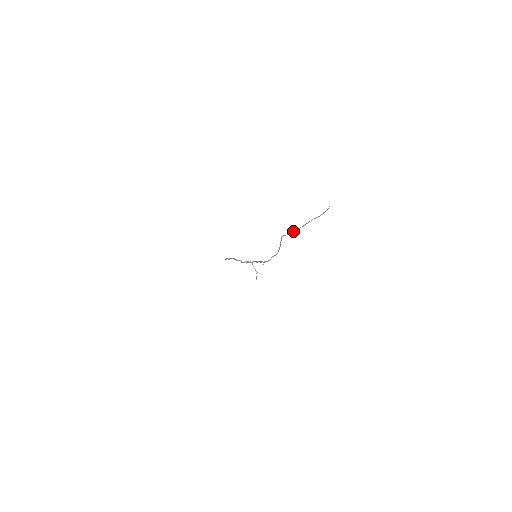
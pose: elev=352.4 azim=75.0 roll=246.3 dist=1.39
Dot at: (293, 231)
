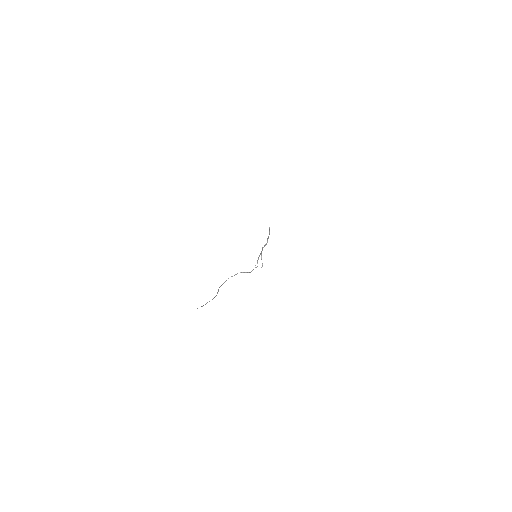
Dot at: occluded
